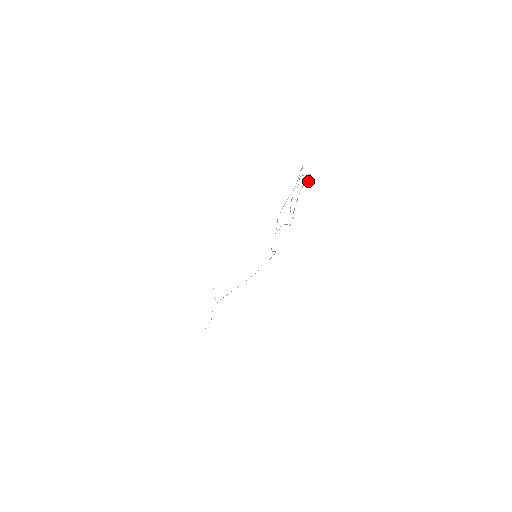
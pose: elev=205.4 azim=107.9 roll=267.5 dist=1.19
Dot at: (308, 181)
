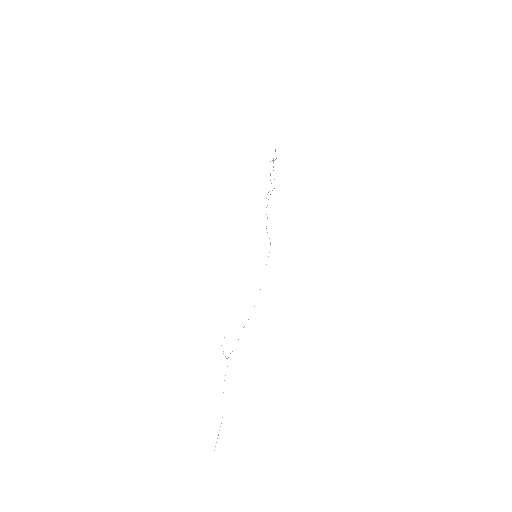
Dot at: occluded
